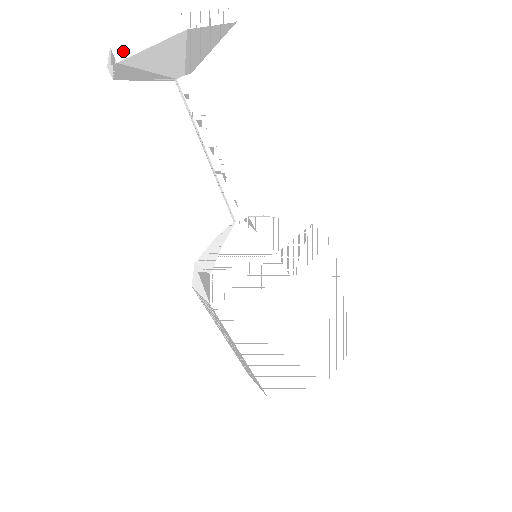
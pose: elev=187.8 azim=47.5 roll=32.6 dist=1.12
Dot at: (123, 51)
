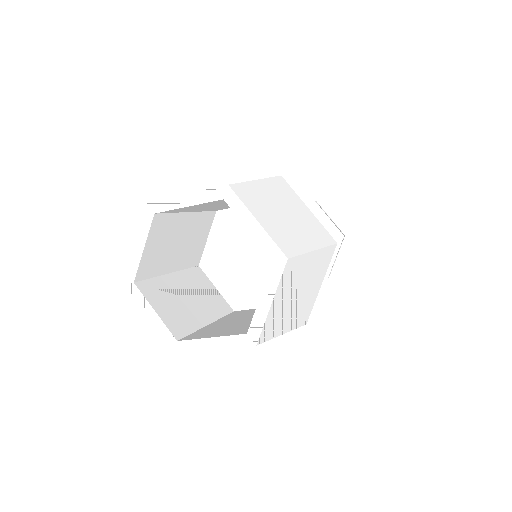
Dot at: occluded
